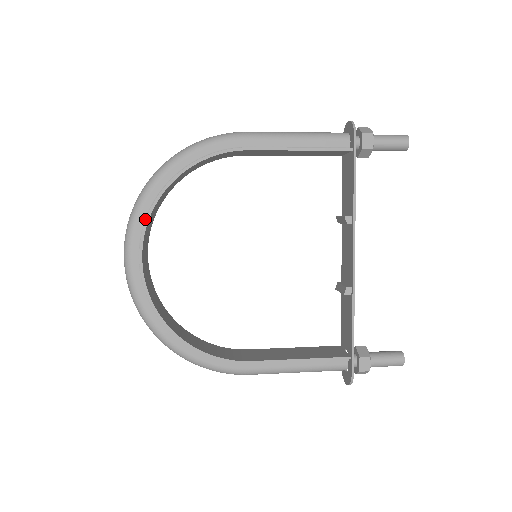
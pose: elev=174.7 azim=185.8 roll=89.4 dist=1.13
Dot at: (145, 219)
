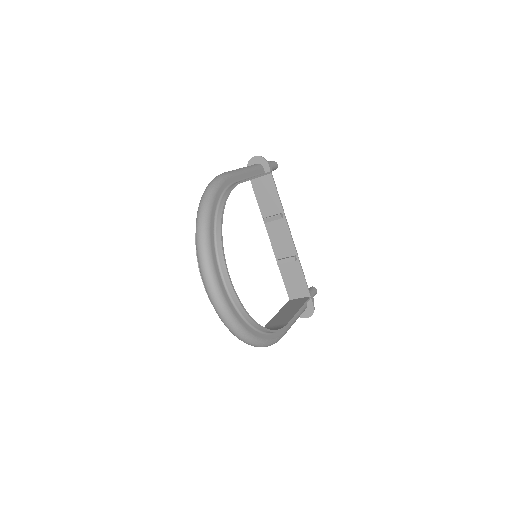
Dot at: (215, 250)
